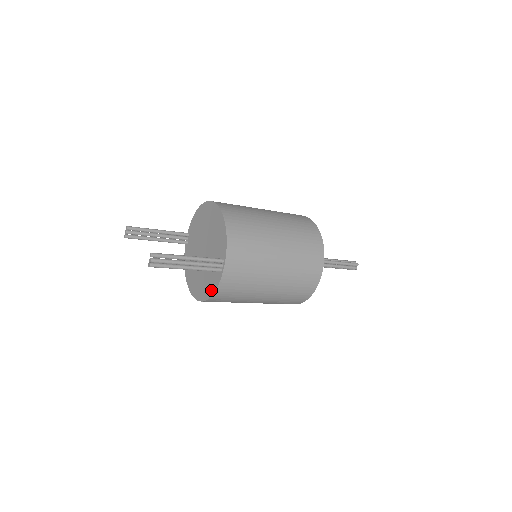
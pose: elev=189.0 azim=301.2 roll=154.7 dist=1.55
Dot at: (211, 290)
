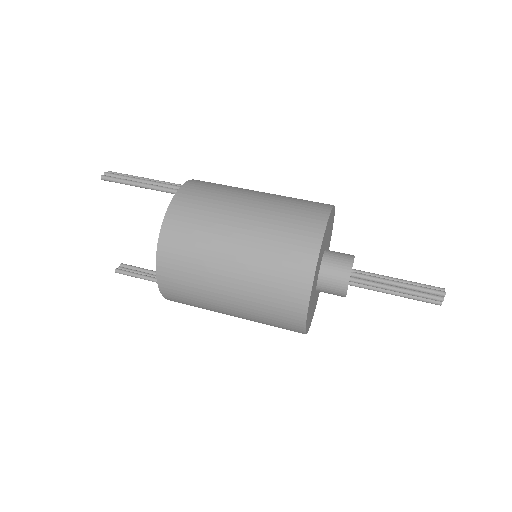
Dot at: occluded
